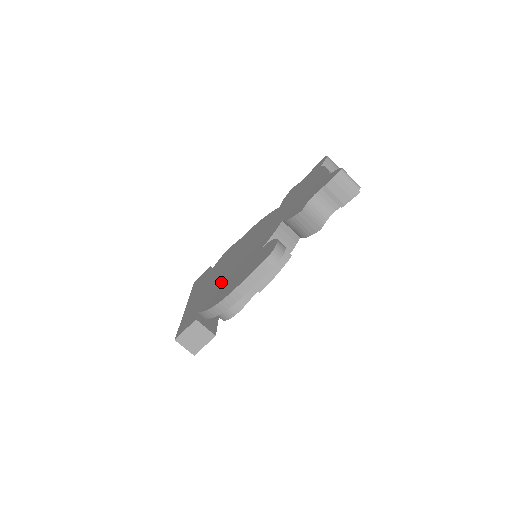
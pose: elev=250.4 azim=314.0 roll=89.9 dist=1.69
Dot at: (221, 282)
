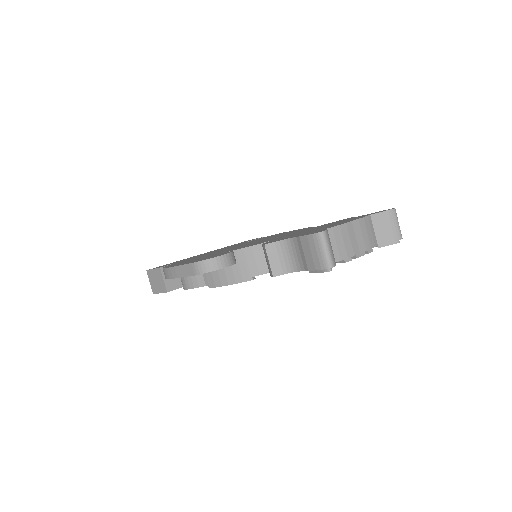
Dot at: occluded
